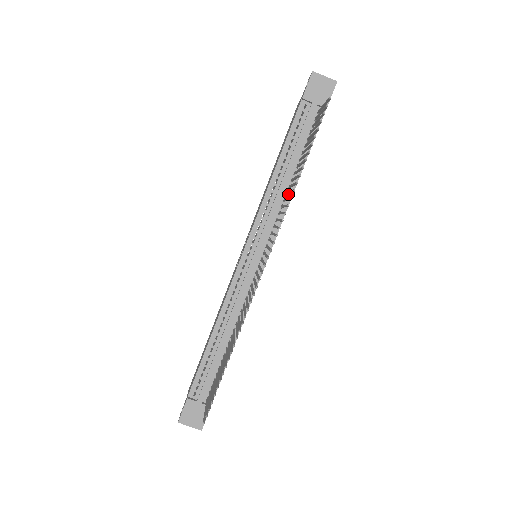
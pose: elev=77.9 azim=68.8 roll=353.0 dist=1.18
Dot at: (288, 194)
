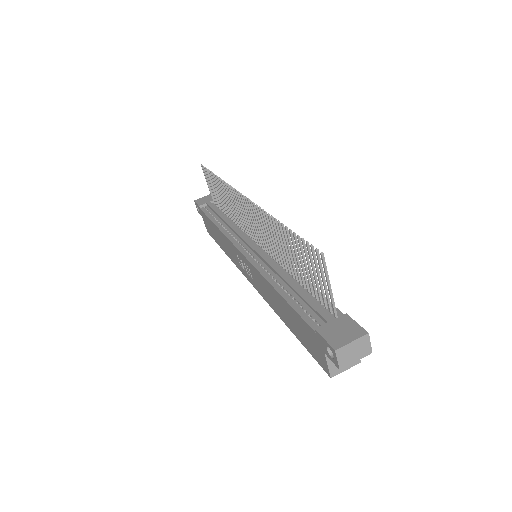
Dot at: occluded
